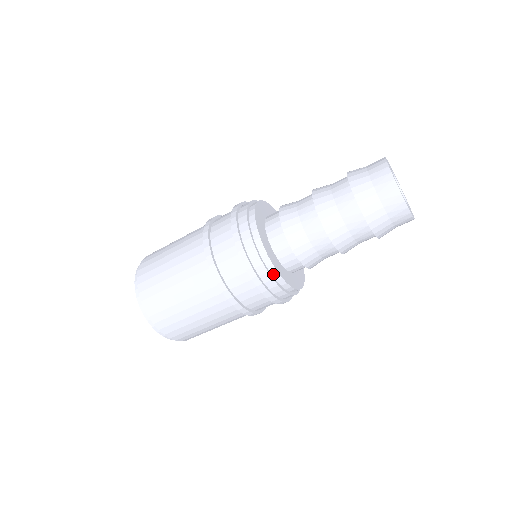
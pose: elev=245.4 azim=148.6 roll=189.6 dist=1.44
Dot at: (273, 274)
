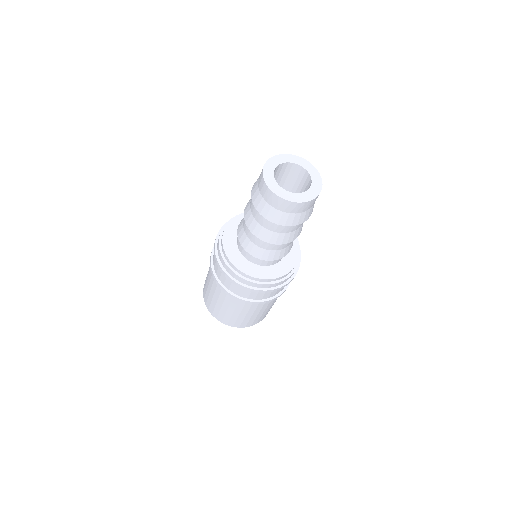
Dot at: (261, 281)
